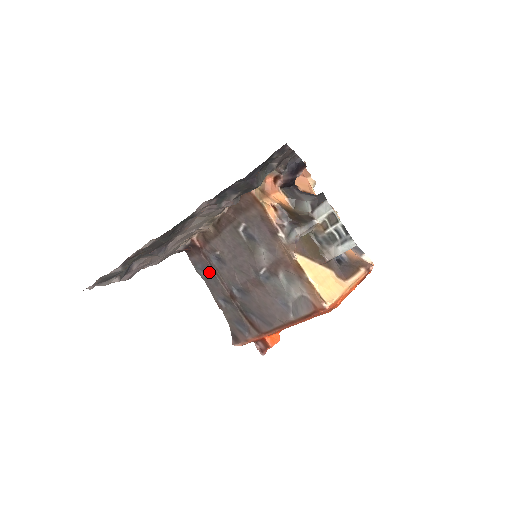
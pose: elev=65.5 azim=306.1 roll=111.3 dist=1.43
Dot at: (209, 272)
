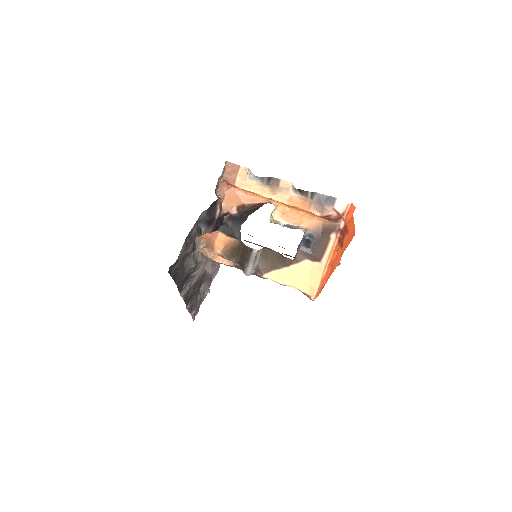
Dot at: occluded
